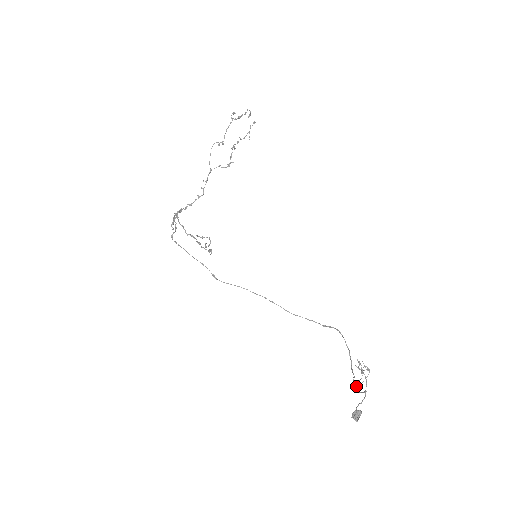
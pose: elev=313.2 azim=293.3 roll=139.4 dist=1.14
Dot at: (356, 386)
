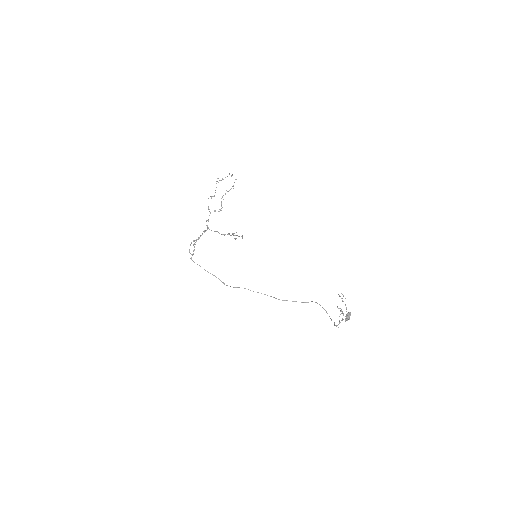
Dot at: (339, 320)
